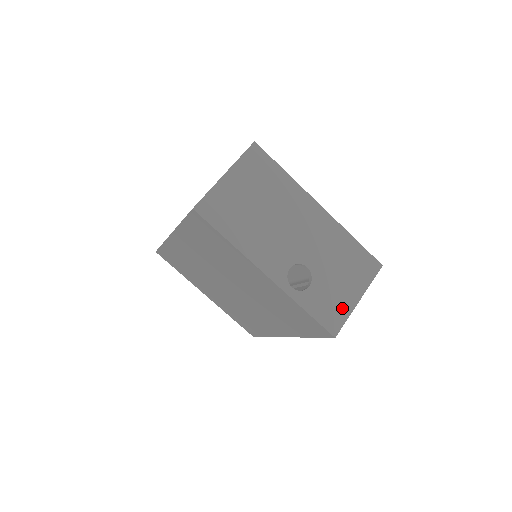
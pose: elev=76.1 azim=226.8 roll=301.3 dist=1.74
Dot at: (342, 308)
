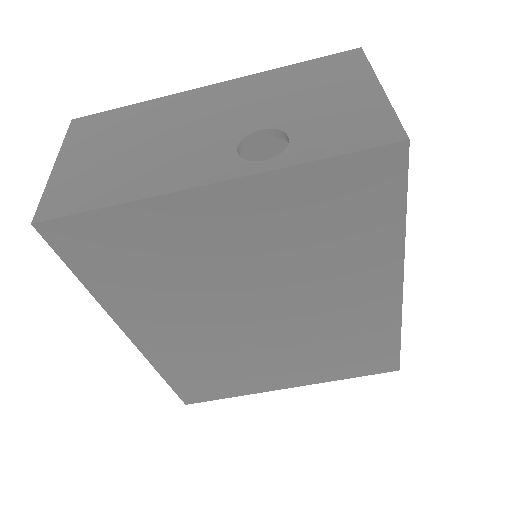
Dot at: (369, 112)
